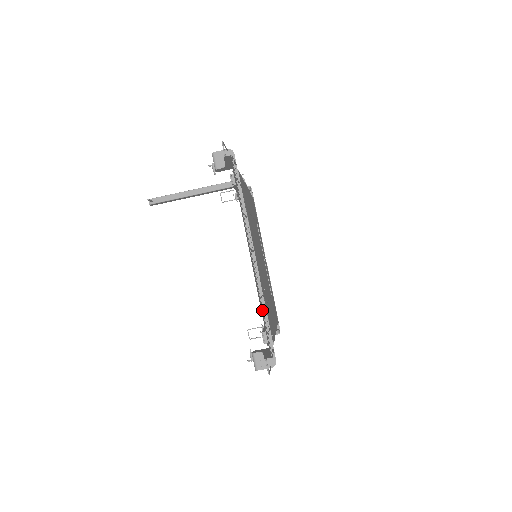
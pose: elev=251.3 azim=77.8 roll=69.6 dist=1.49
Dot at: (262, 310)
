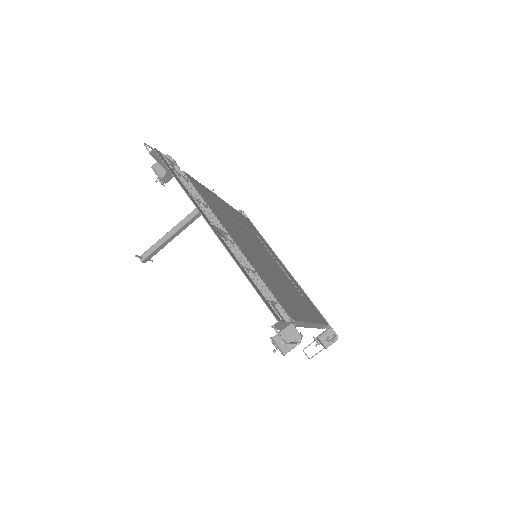
Dot at: occluded
